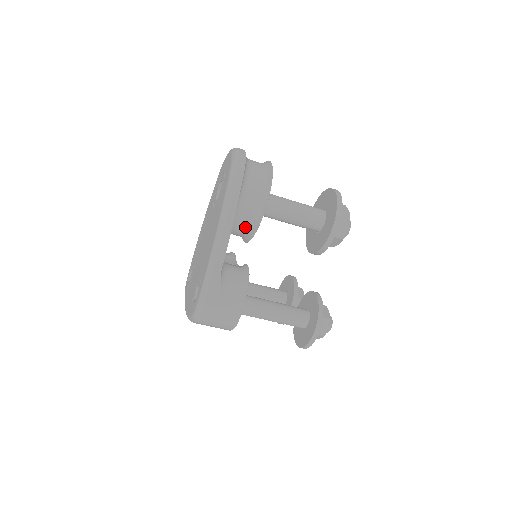
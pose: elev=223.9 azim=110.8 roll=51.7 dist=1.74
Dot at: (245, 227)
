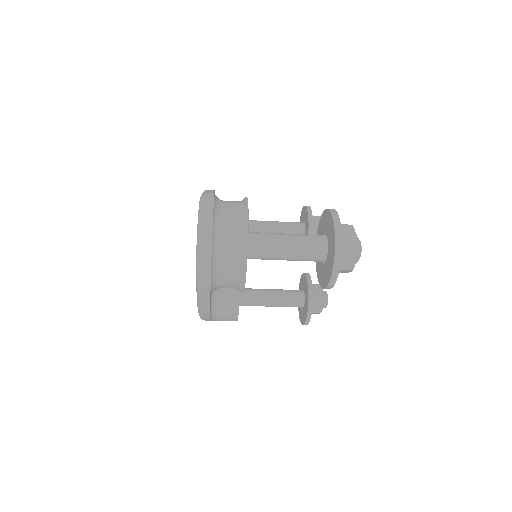
Dot at: occluded
